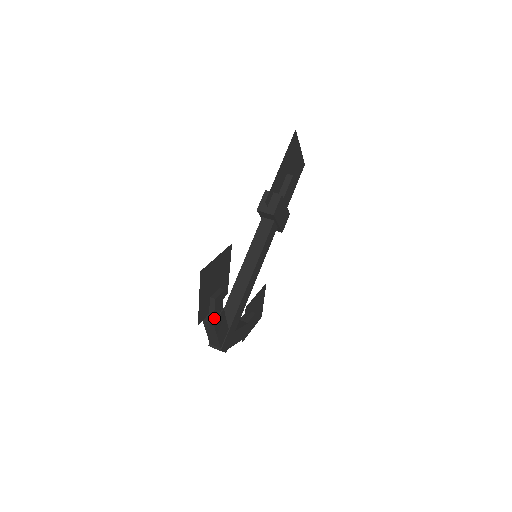
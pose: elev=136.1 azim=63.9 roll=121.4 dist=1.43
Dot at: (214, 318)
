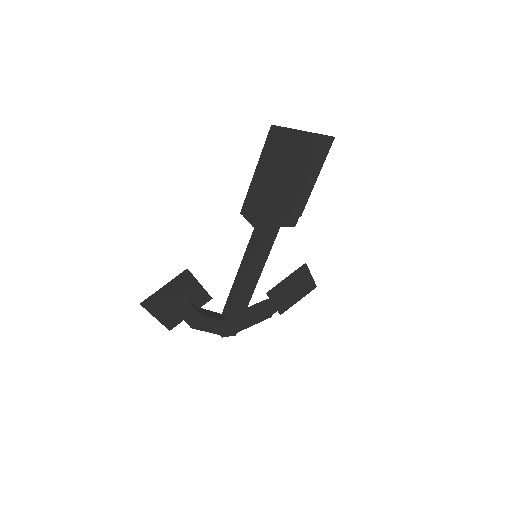
Dot at: (189, 323)
